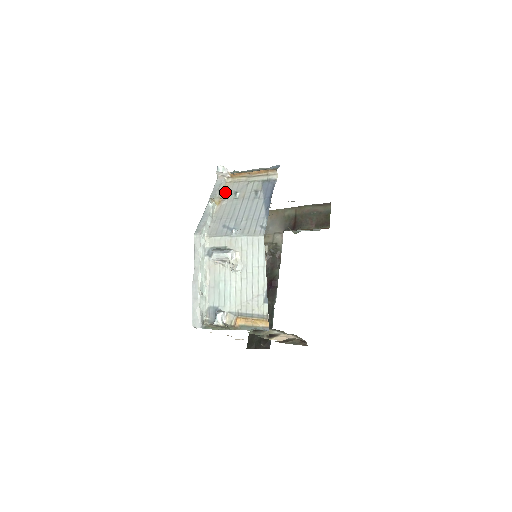
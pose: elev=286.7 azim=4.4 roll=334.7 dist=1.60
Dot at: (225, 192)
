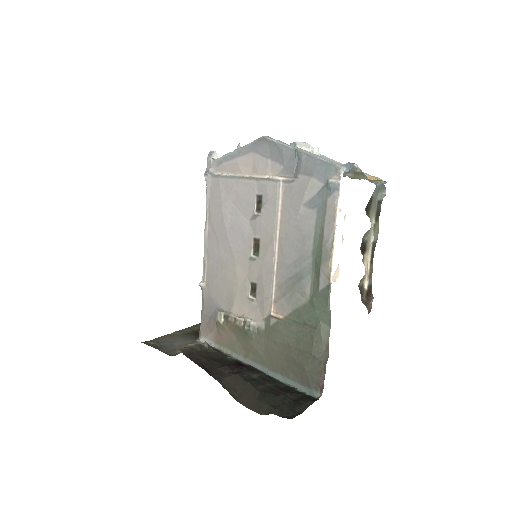
Dot at: occluded
